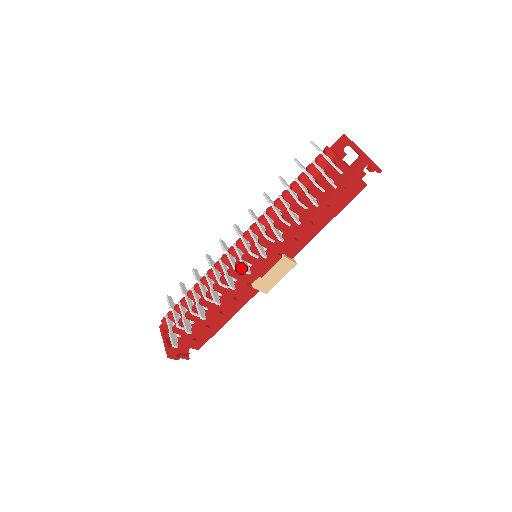
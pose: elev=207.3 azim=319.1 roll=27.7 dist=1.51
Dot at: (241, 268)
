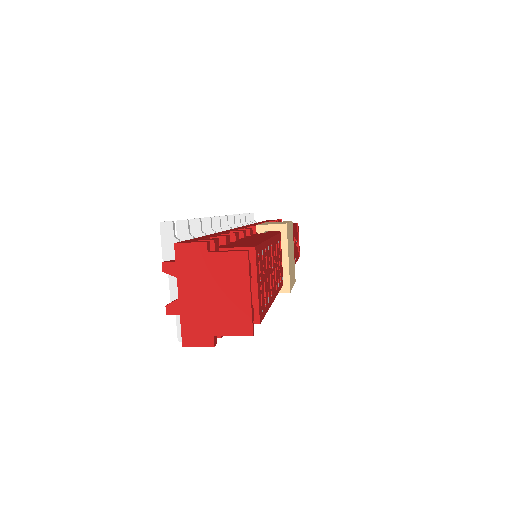
Dot at: occluded
